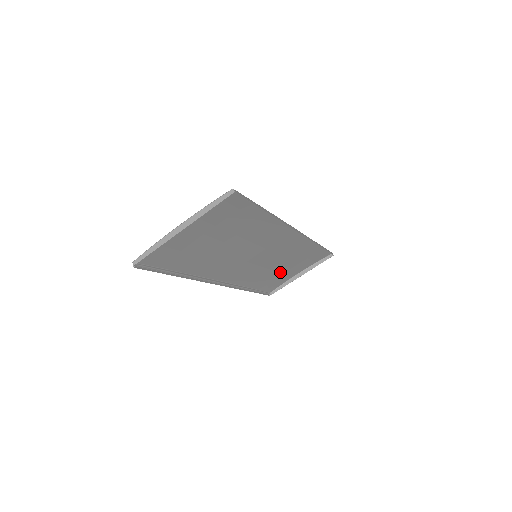
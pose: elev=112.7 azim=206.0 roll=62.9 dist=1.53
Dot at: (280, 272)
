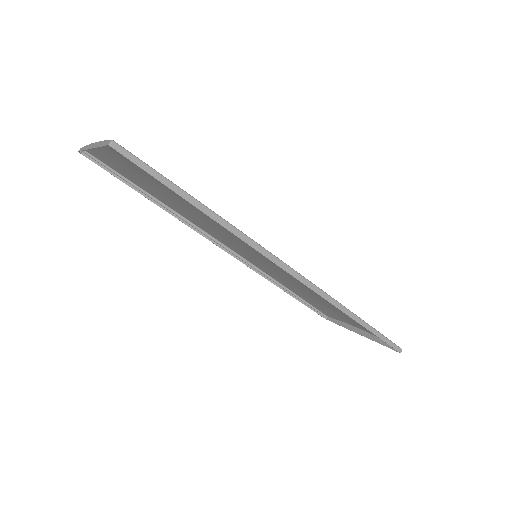
Dot at: occluded
